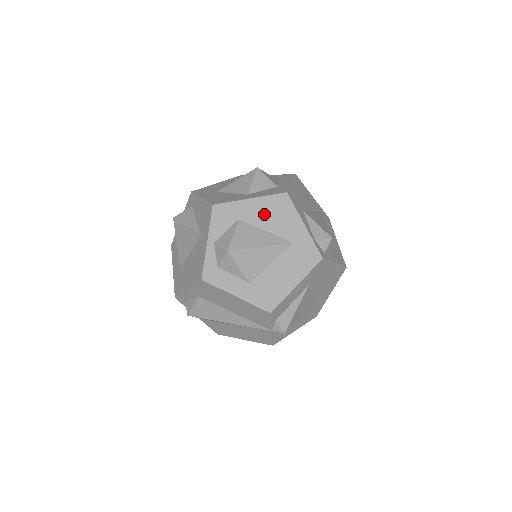
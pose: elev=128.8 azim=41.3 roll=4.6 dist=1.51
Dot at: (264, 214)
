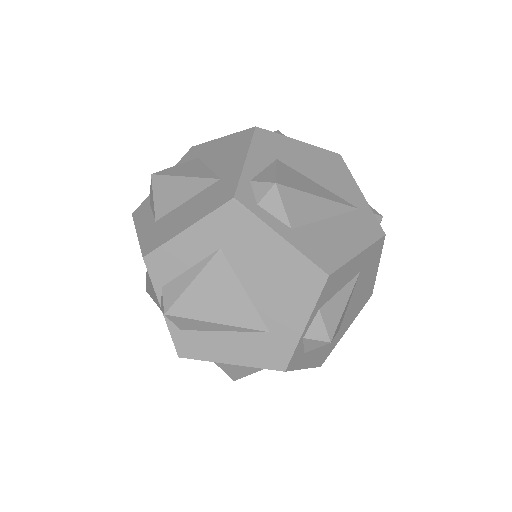
Dot at: (220, 151)
